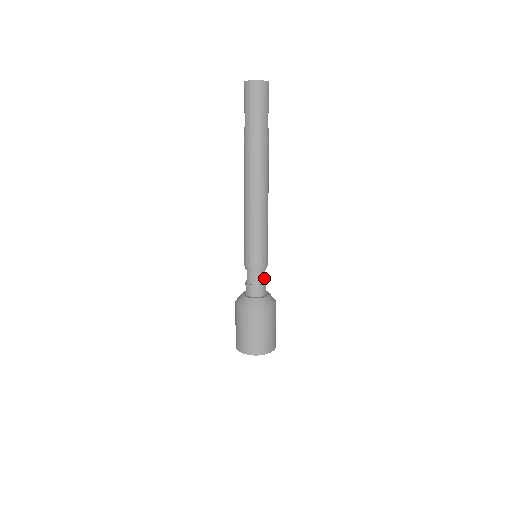
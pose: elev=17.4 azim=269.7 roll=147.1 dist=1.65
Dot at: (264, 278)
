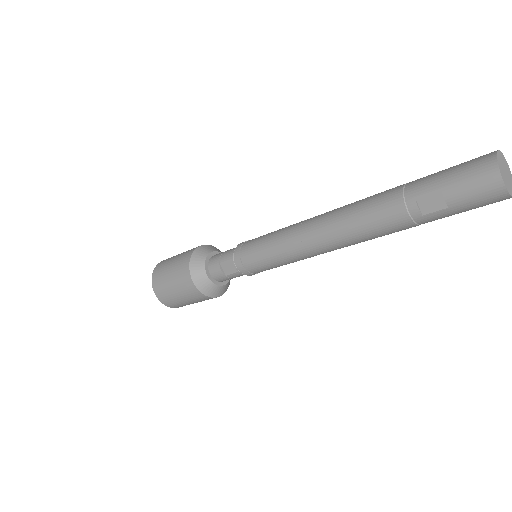
Dot at: occluded
